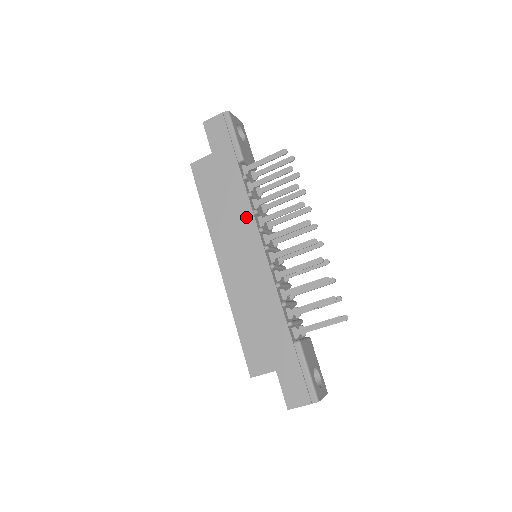
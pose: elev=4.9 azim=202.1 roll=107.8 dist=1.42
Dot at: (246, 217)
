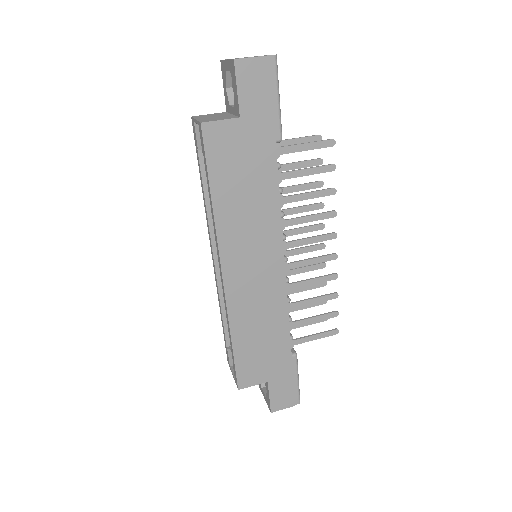
Dot at: (271, 221)
